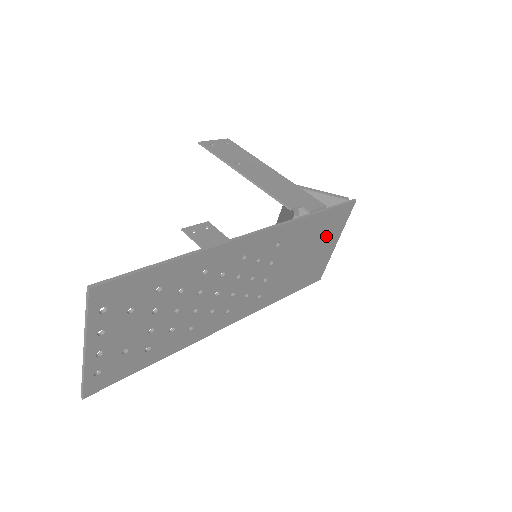
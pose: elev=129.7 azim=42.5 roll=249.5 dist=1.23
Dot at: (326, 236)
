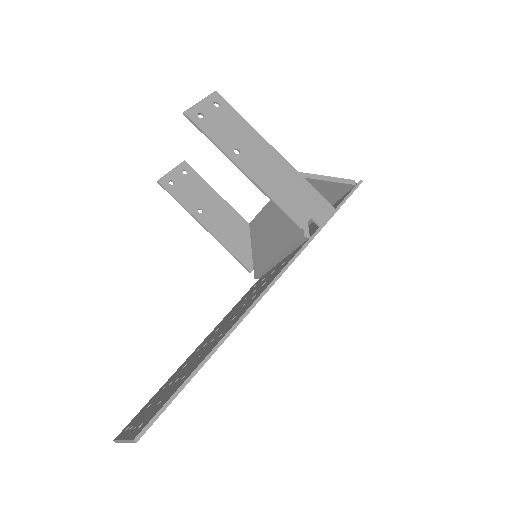
Dot at: occluded
